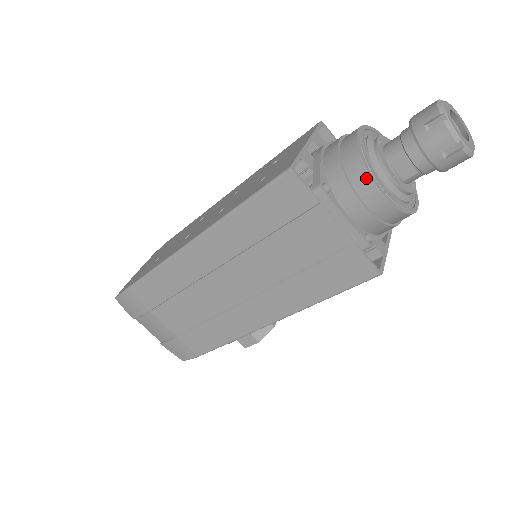
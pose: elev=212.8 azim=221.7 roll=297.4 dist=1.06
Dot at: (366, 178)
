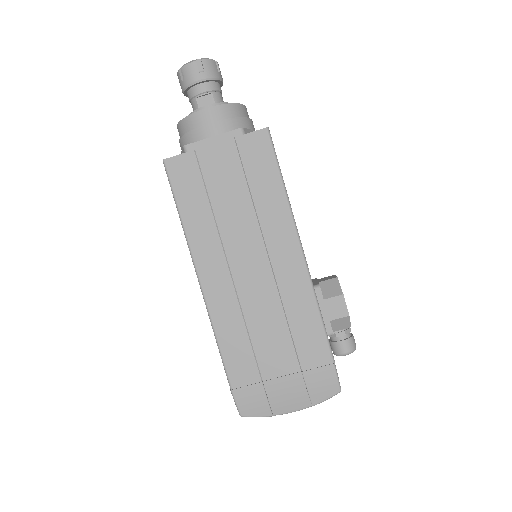
Dot at: (193, 117)
